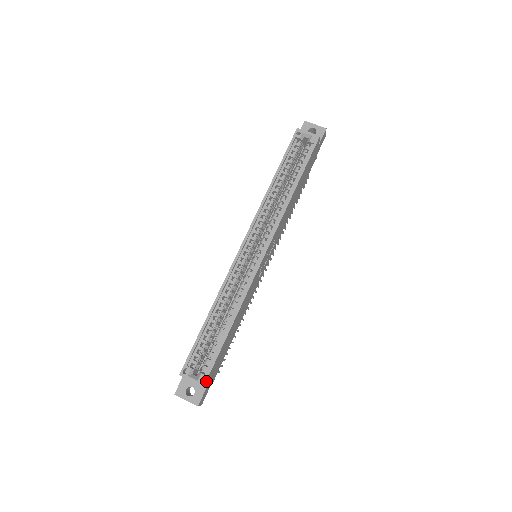
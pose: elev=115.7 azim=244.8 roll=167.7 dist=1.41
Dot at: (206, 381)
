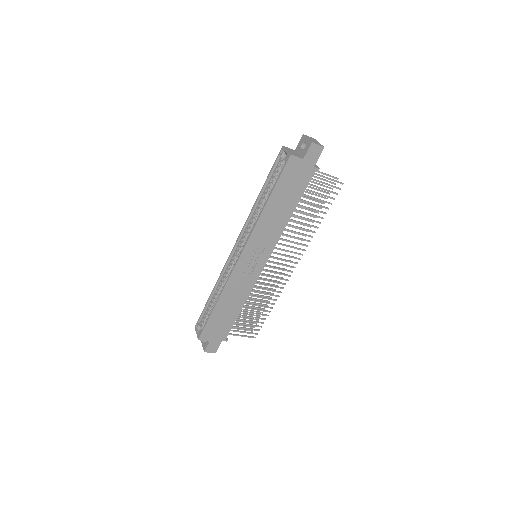
Dot at: (201, 337)
